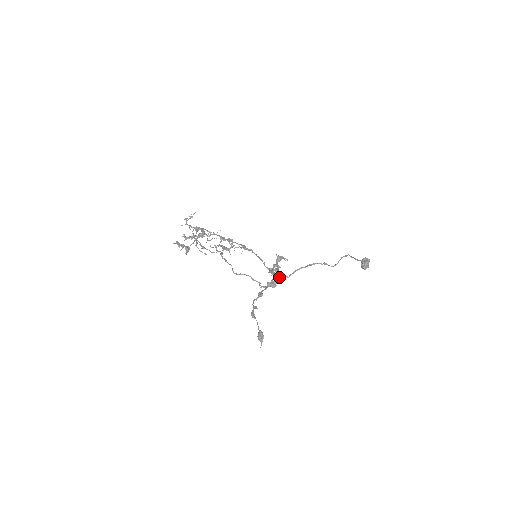
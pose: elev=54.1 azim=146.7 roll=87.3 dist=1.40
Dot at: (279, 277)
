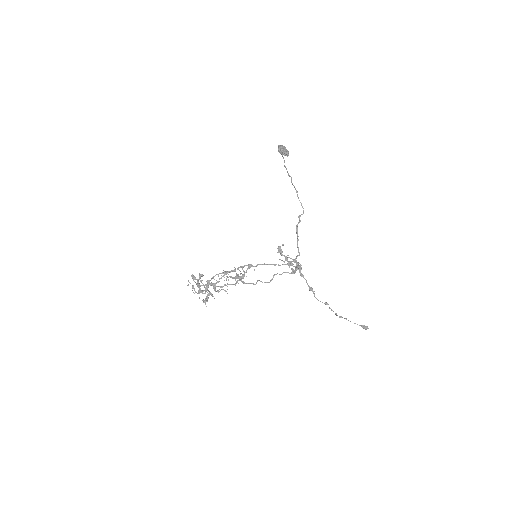
Dot at: (298, 263)
